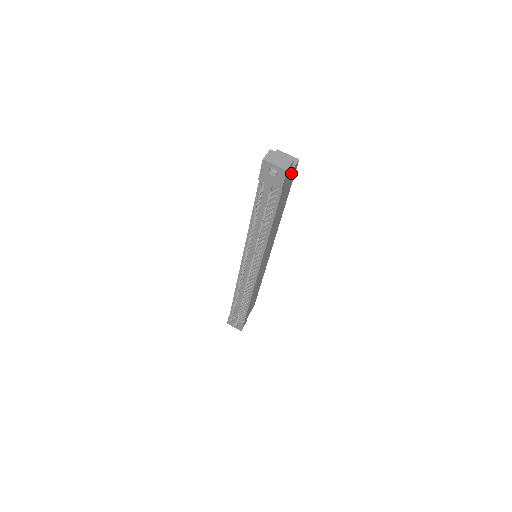
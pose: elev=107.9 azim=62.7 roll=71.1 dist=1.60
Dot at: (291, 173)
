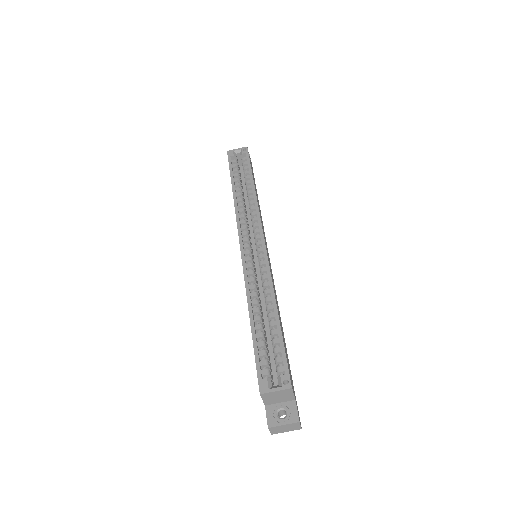
Dot at: (293, 391)
